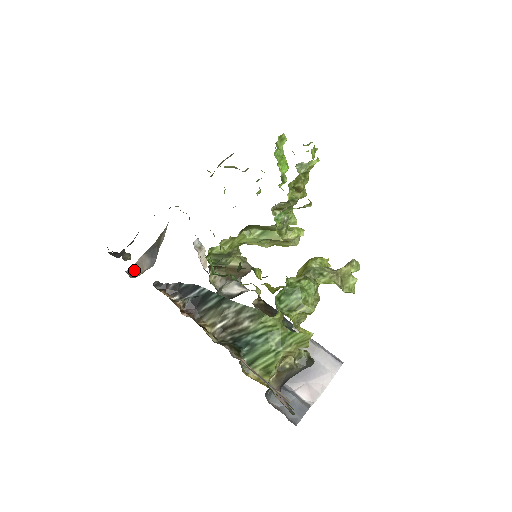
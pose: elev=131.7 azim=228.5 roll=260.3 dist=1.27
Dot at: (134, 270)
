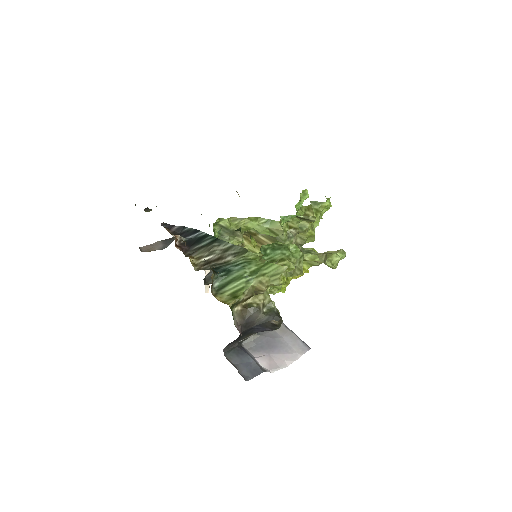
Dot at: (146, 248)
